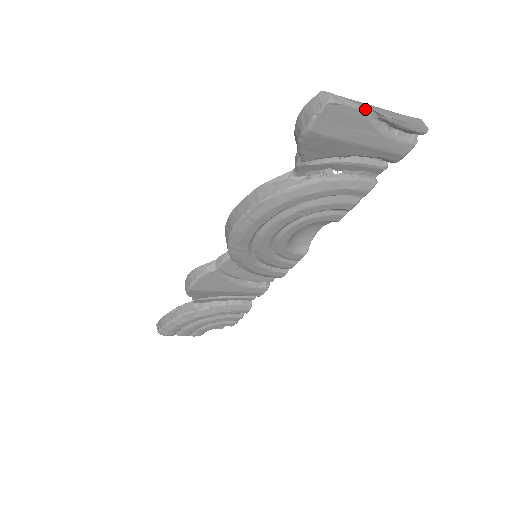
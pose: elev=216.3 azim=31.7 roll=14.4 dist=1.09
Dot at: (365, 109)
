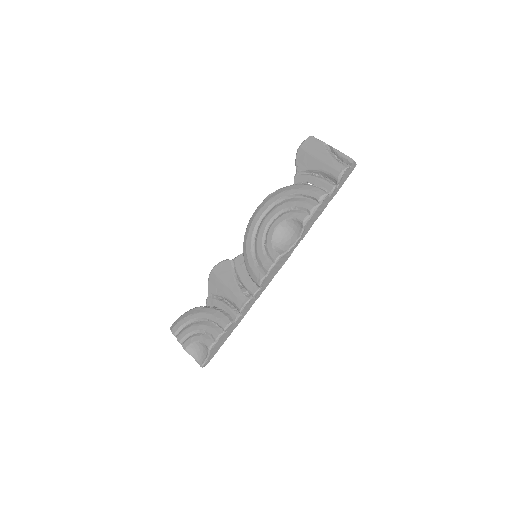
Dot at: (325, 143)
